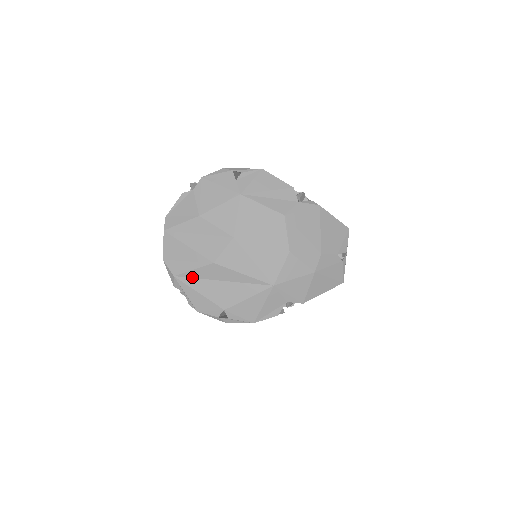
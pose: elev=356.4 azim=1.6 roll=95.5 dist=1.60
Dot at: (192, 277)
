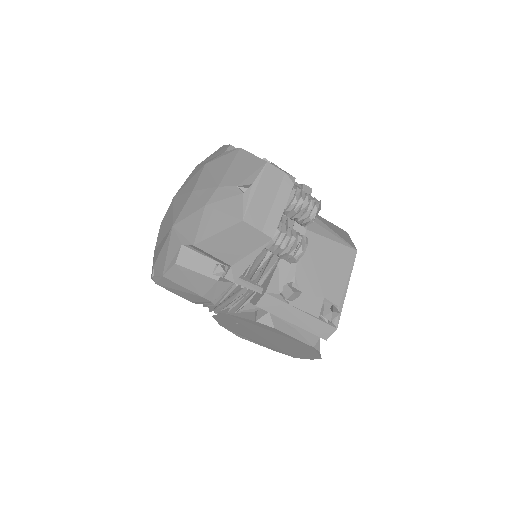
Dot at: (157, 246)
